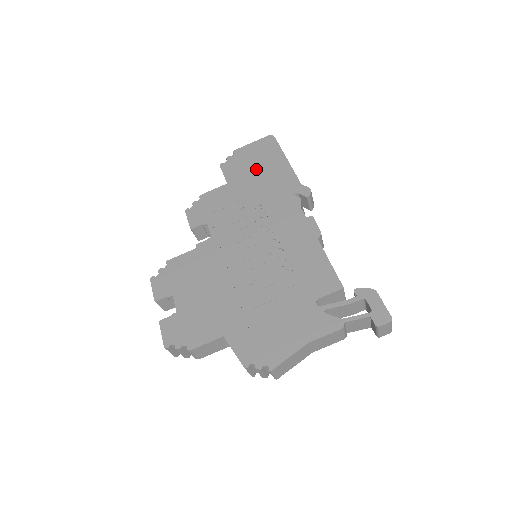
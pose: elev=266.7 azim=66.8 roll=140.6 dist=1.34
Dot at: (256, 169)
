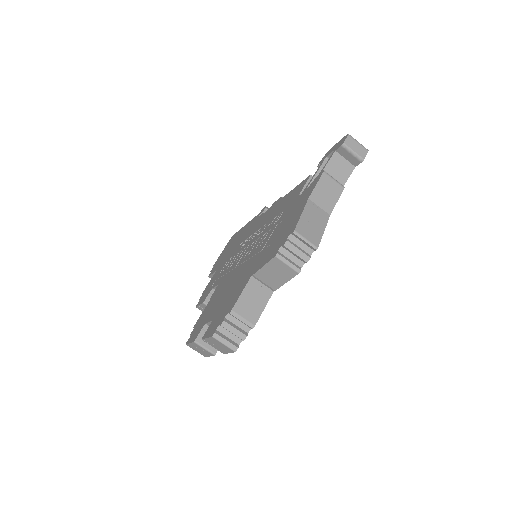
Dot at: (230, 248)
